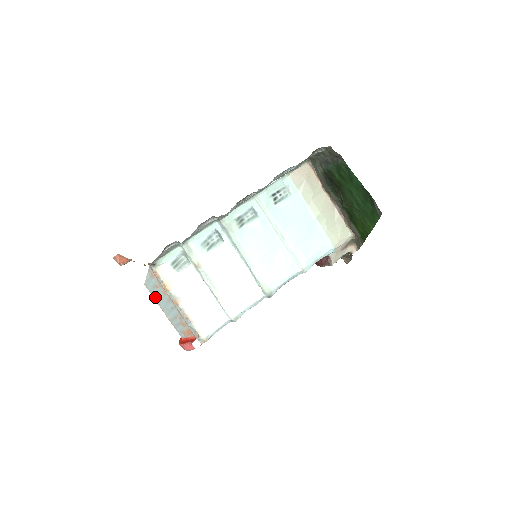
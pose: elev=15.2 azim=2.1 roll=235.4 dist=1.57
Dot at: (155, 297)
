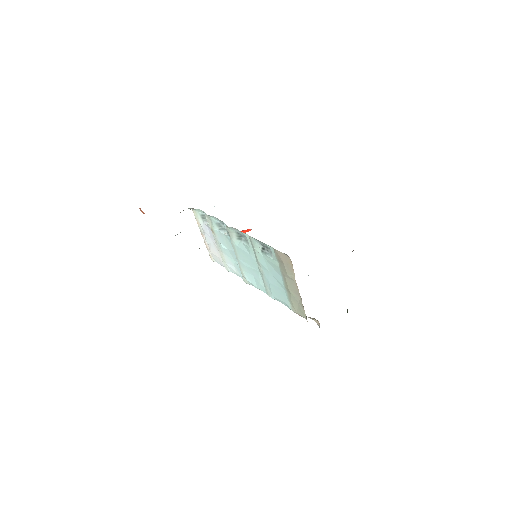
Dot at: occluded
